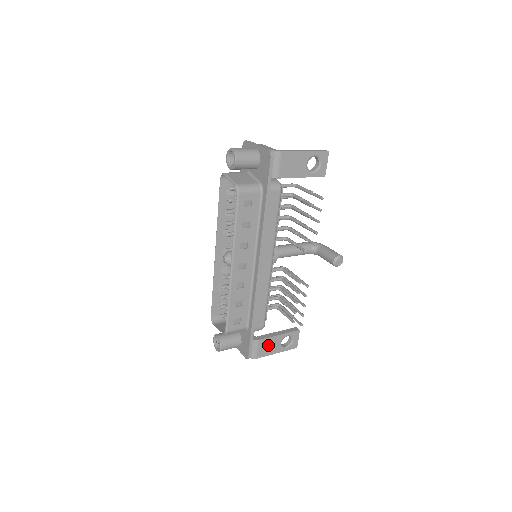
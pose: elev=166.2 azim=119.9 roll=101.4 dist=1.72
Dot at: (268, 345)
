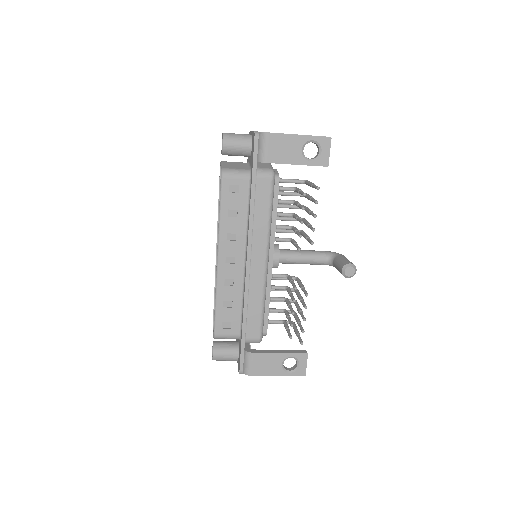
Dot at: (265, 362)
